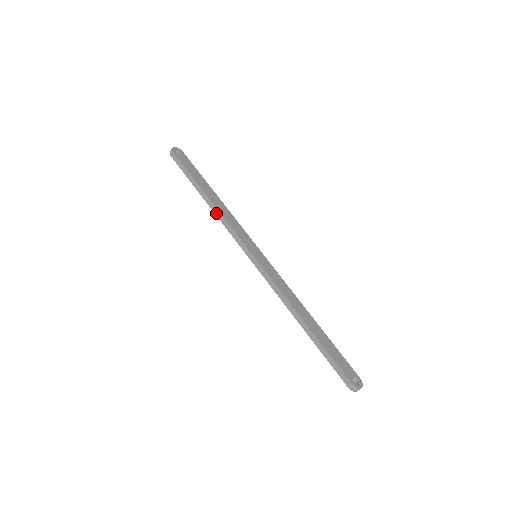
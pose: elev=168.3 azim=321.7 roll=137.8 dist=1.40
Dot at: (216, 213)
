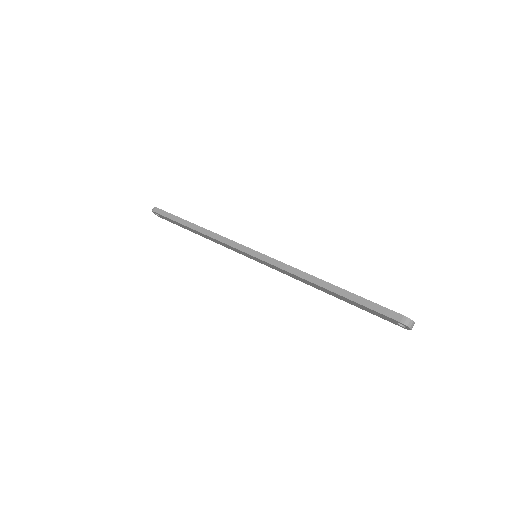
Dot at: (207, 234)
